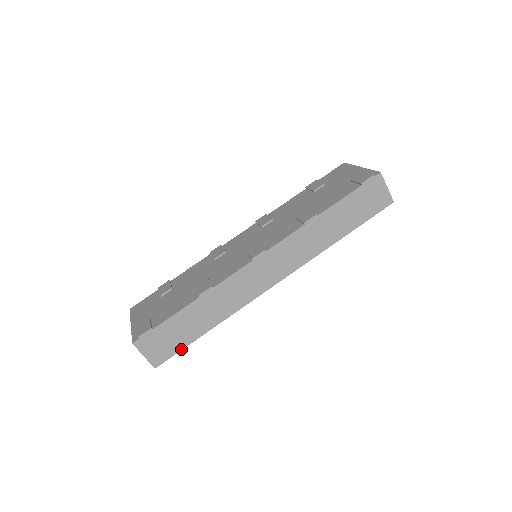
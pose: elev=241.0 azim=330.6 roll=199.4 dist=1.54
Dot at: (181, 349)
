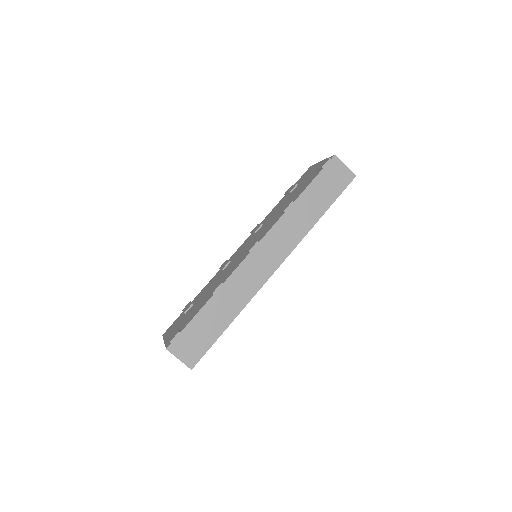
Dot at: (210, 346)
